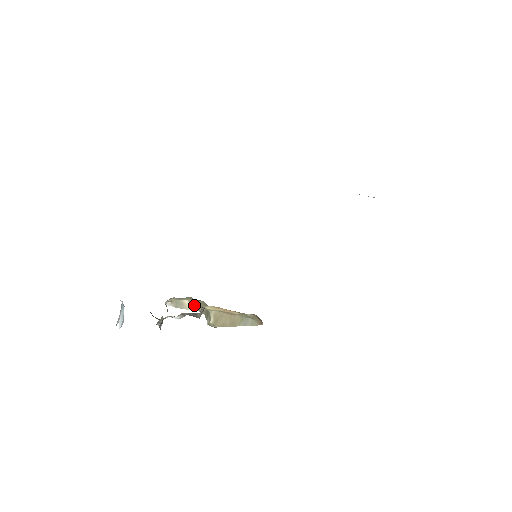
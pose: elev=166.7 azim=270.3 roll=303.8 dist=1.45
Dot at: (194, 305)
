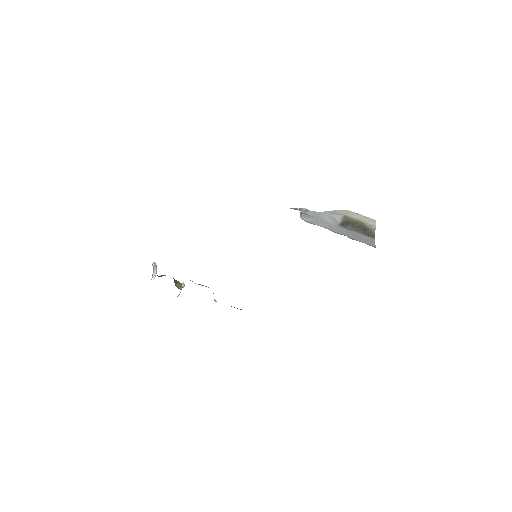
Dot at: occluded
